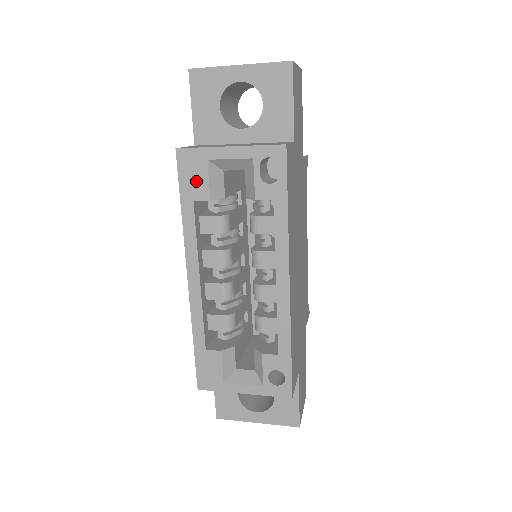
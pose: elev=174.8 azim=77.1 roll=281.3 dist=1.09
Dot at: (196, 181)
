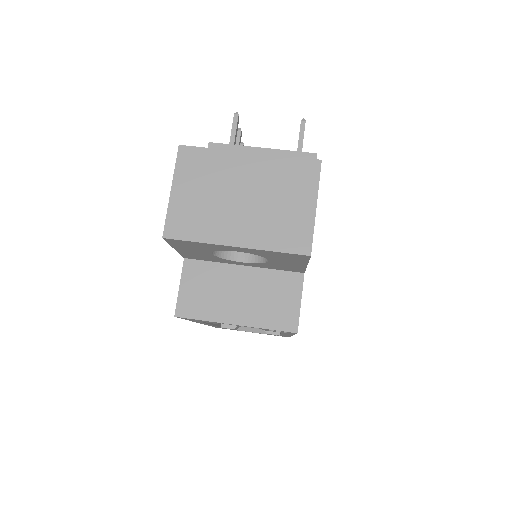
Dot at: (201, 321)
